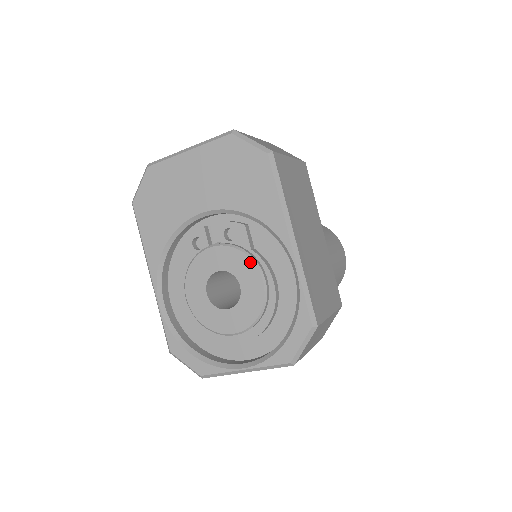
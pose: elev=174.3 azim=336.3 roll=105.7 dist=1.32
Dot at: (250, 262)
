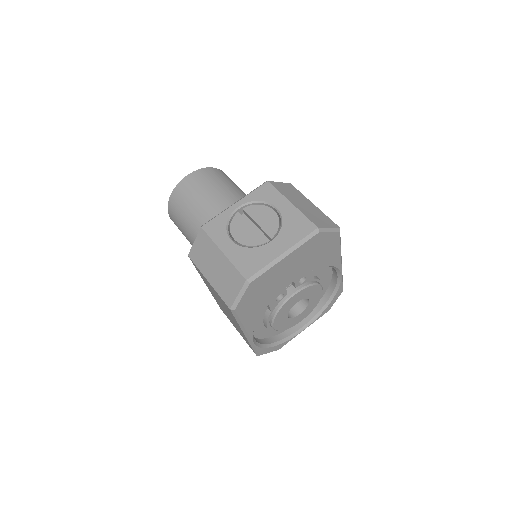
Dot at: (317, 287)
